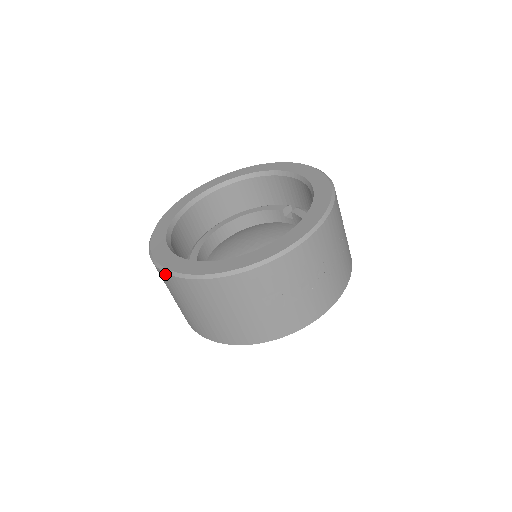
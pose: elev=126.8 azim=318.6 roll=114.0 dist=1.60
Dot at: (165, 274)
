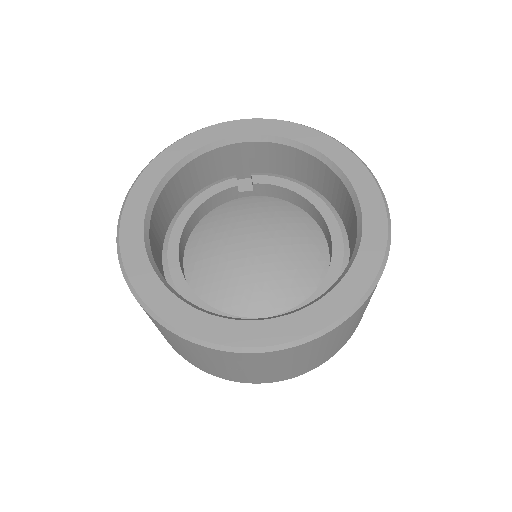
Dot at: (268, 353)
